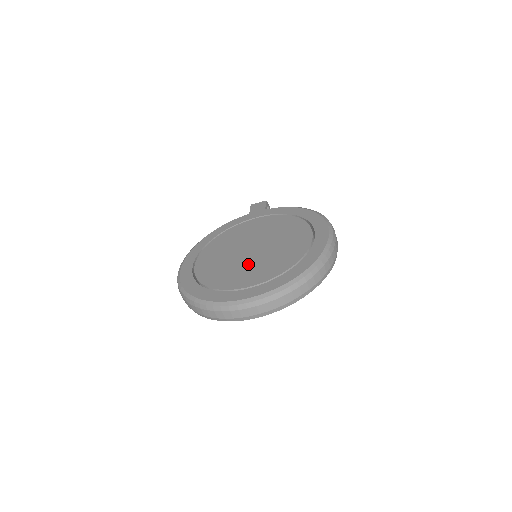
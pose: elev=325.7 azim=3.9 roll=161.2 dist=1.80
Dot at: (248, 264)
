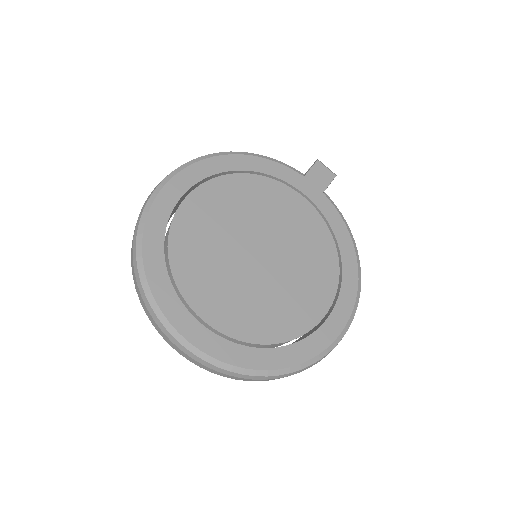
Dot at: (236, 278)
